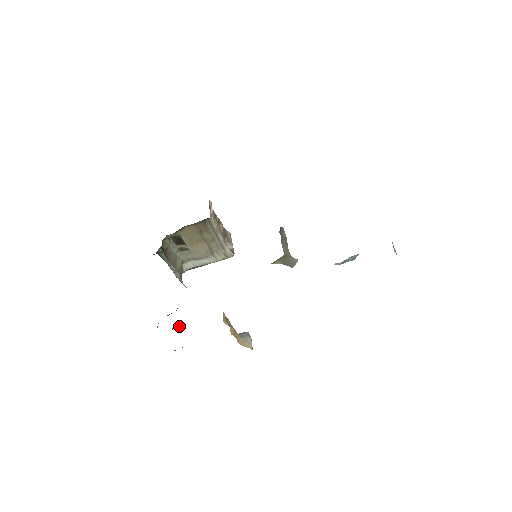
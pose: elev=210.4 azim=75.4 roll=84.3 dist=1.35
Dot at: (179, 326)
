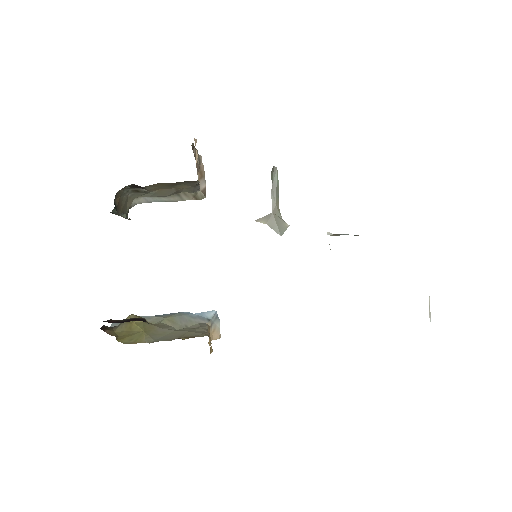
Dot at: occluded
